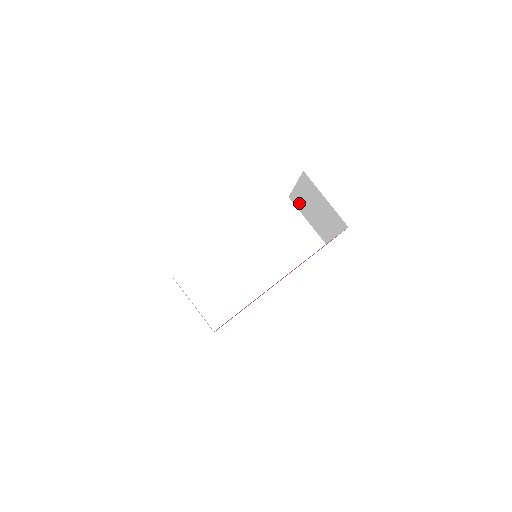
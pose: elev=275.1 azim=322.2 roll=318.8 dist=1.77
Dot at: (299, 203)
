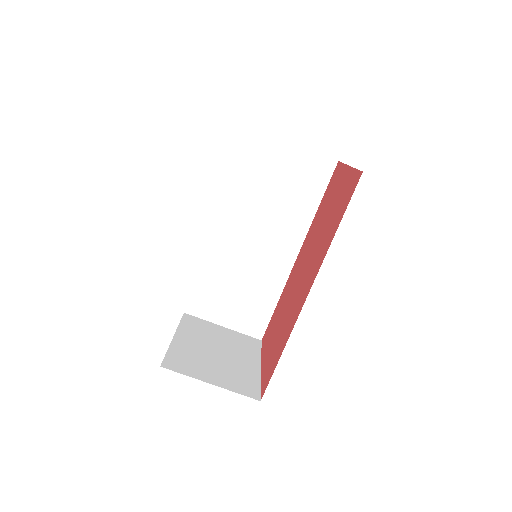
Dot at: occluded
